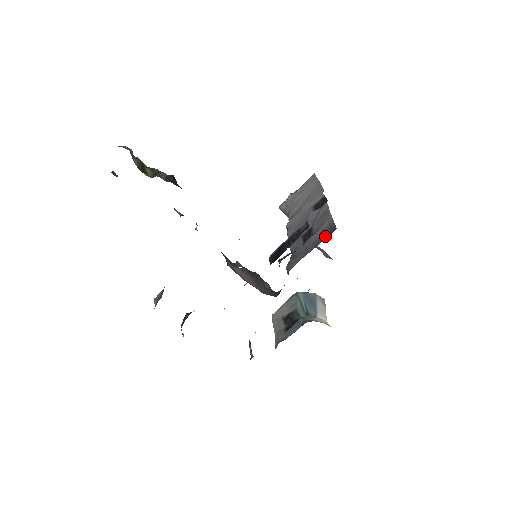
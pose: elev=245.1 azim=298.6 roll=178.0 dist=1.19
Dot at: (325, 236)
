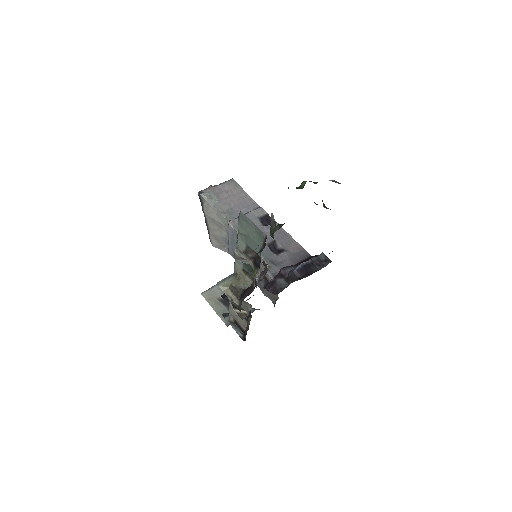
Dot at: (302, 257)
